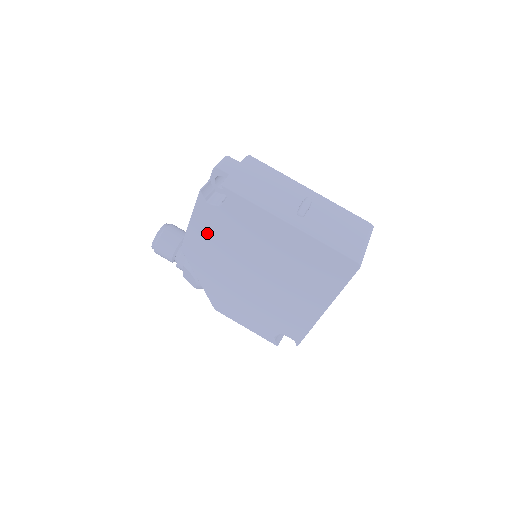
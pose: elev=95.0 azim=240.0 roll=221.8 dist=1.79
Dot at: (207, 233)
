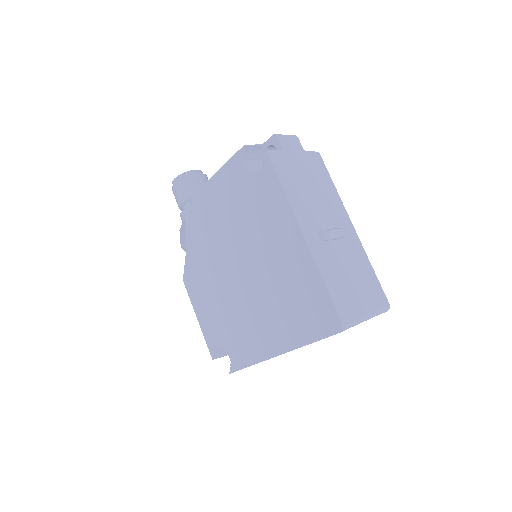
Dot at: (224, 195)
